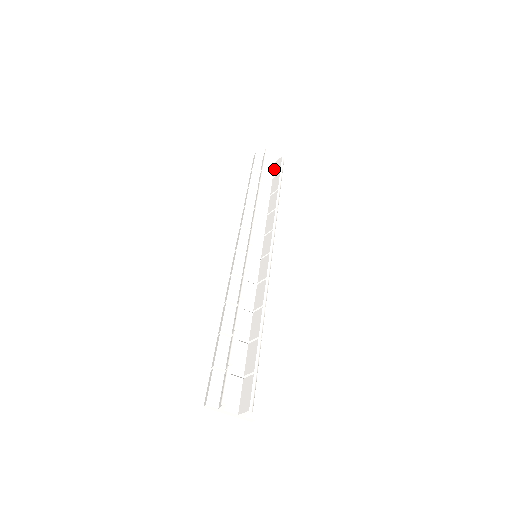
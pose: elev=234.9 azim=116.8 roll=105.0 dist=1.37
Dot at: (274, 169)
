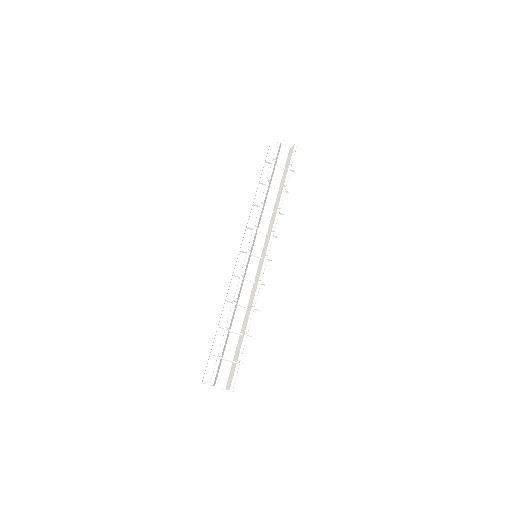
Dot at: (287, 157)
